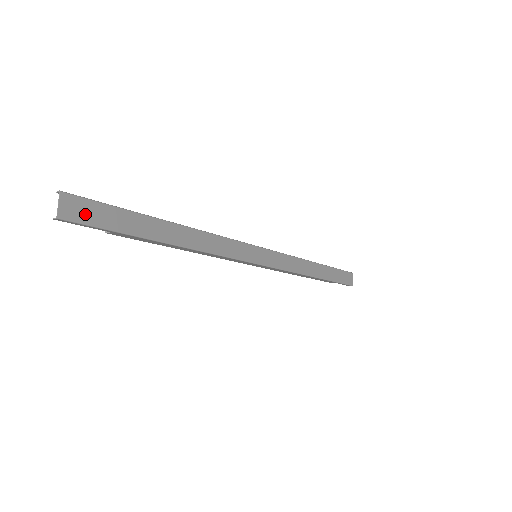
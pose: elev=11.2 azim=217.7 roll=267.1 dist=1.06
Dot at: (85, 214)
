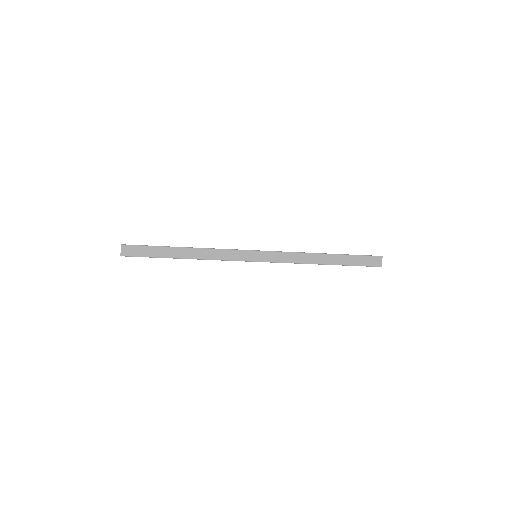
Dot at: (133, 252)
